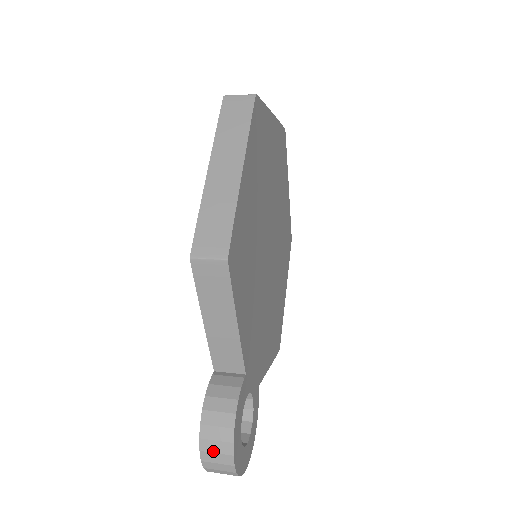
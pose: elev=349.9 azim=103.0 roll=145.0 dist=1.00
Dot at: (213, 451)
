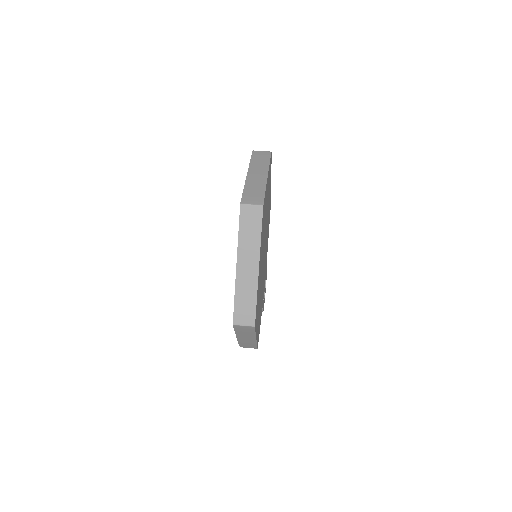
Dot at: occluded
